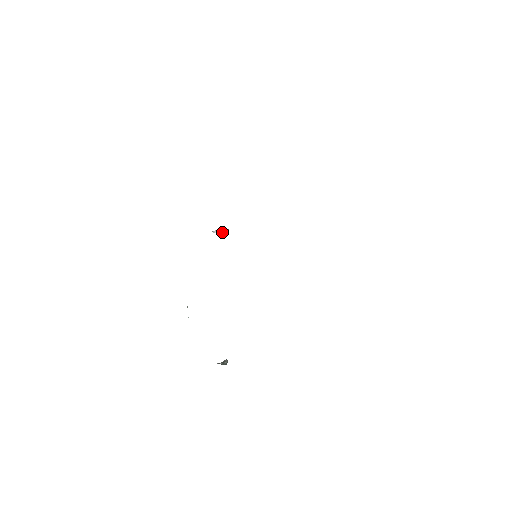
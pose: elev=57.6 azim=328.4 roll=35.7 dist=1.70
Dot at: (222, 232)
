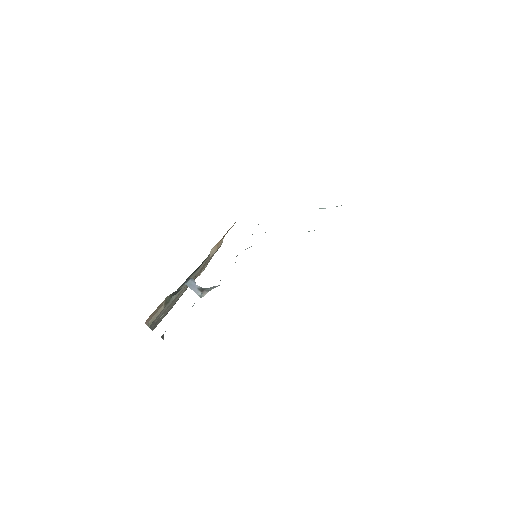
Dot at: occluded
